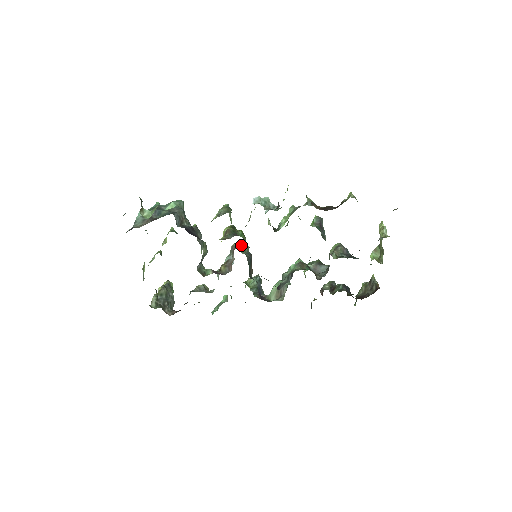
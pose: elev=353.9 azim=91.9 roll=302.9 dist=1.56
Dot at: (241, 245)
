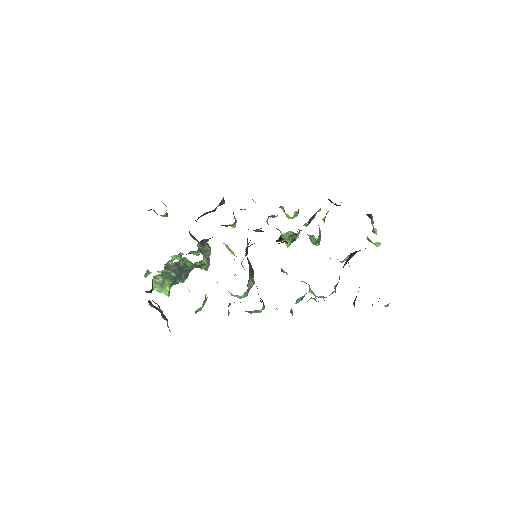
Dot at: occluded
